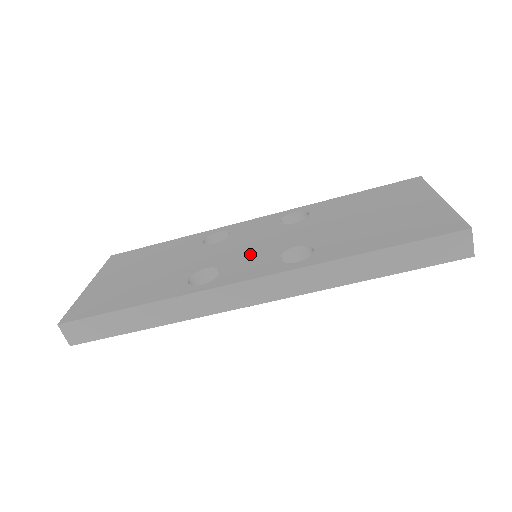
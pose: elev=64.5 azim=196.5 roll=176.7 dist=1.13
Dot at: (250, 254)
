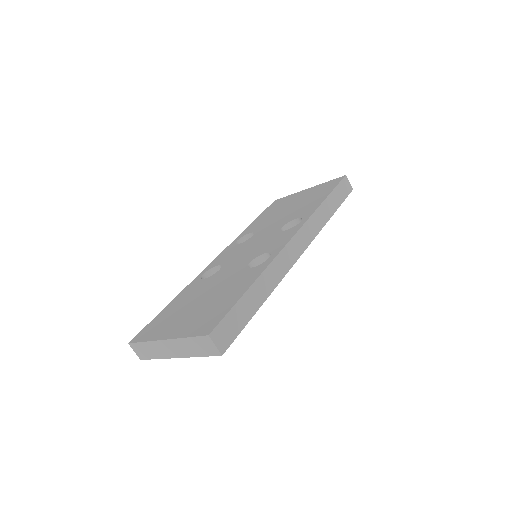
Dot at: (263, 245)
